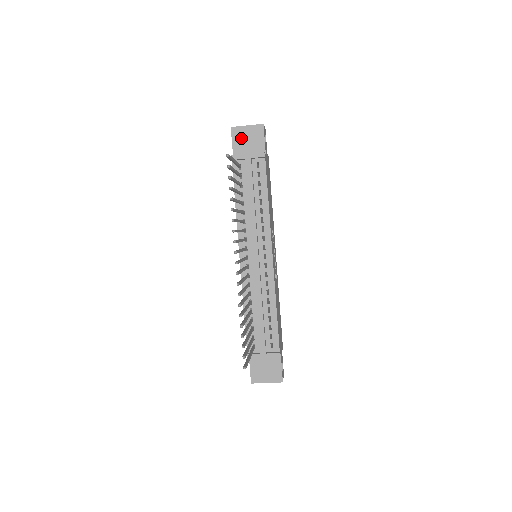
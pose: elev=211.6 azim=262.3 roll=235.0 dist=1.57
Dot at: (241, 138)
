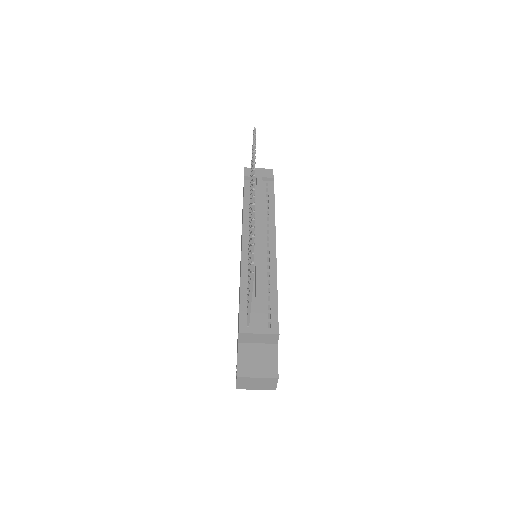
Dot at: occluded
